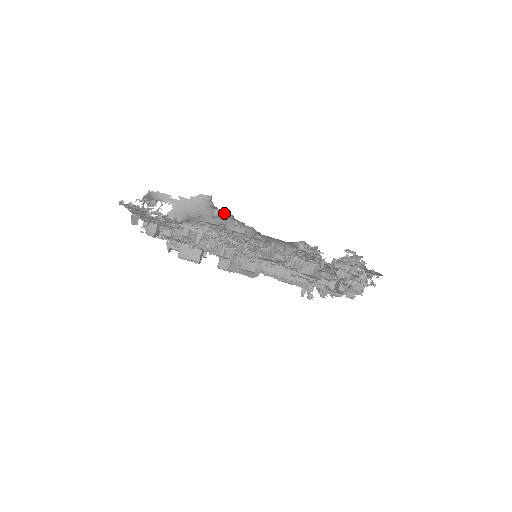
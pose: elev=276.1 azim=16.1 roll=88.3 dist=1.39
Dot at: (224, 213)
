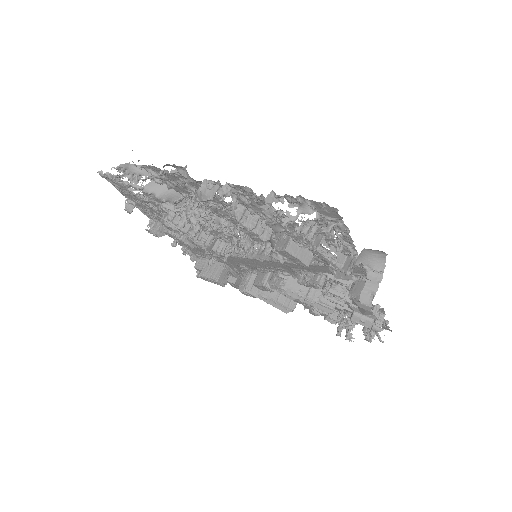
Dot at: occluded
